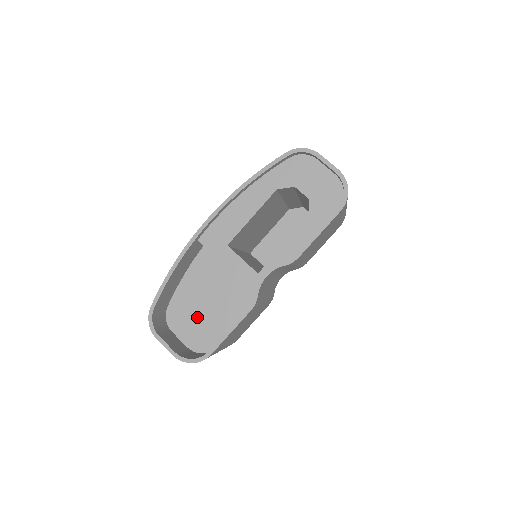
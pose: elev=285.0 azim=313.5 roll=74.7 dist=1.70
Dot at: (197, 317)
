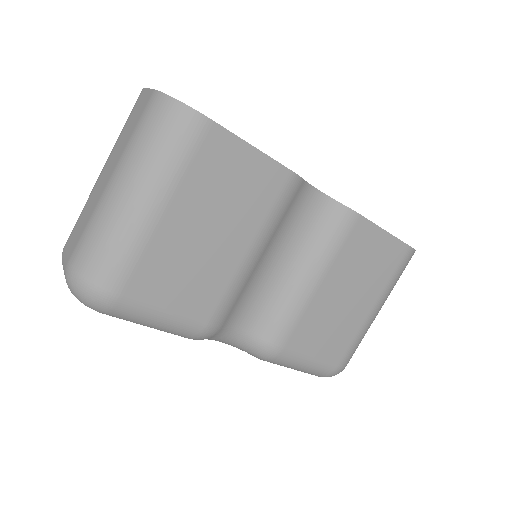
Dot at: occluded
